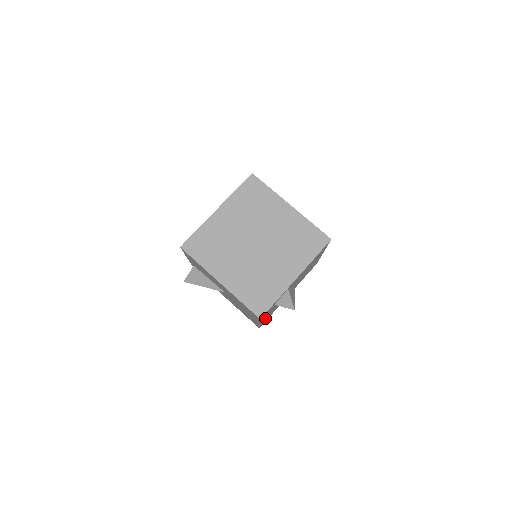
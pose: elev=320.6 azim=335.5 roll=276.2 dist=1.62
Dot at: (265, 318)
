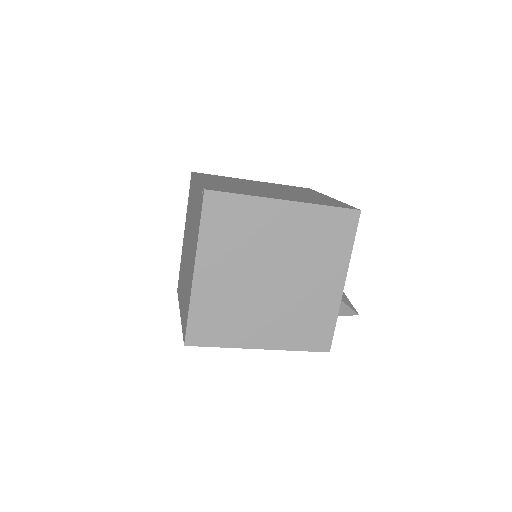
Dot at: occluded
